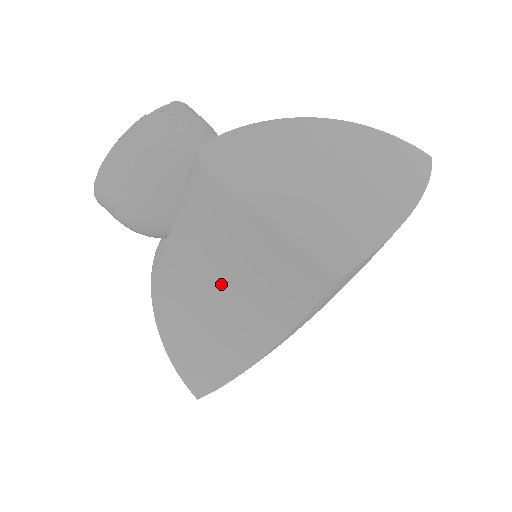
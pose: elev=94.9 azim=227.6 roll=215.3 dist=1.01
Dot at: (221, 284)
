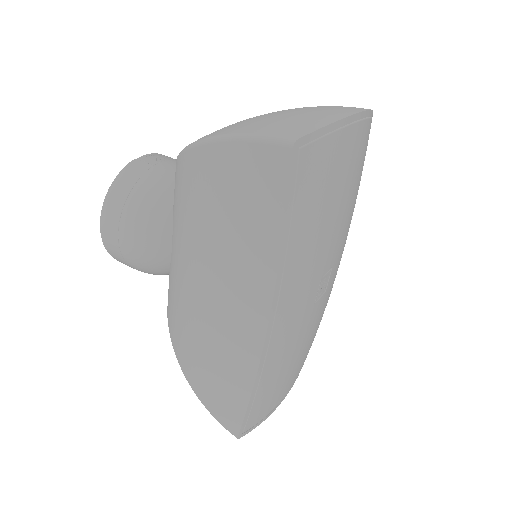
Dot at: (214, 245)
